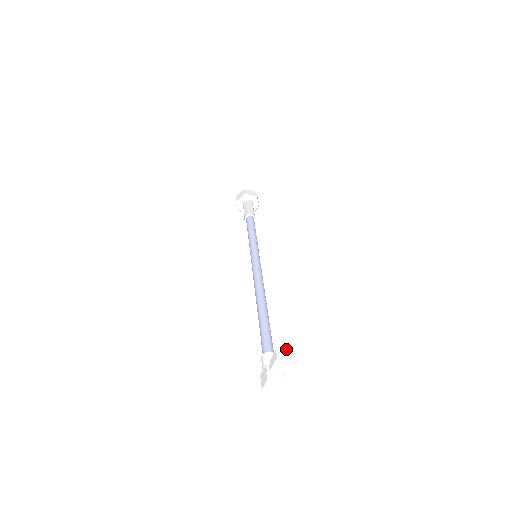
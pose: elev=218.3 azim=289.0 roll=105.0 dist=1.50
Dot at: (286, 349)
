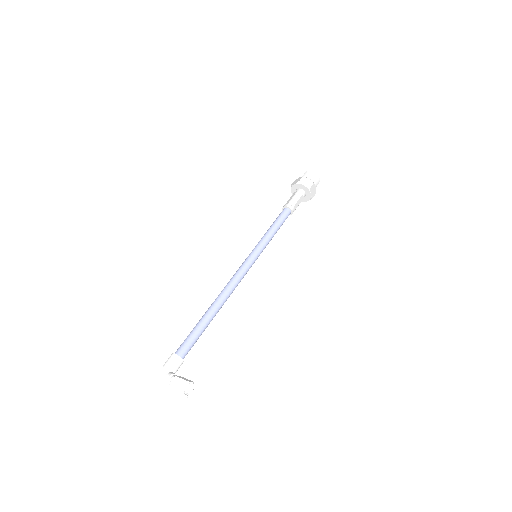
Dot at: (193, 385)
